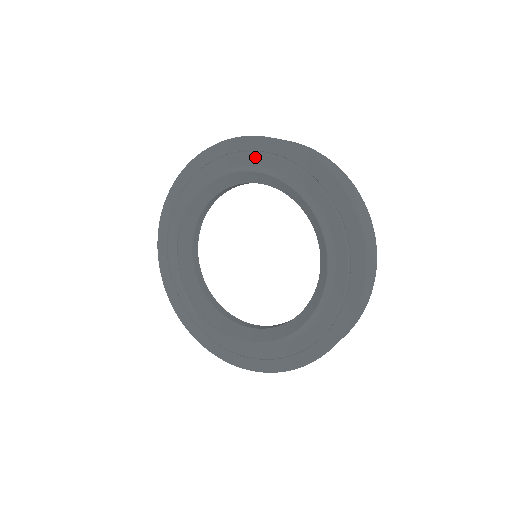
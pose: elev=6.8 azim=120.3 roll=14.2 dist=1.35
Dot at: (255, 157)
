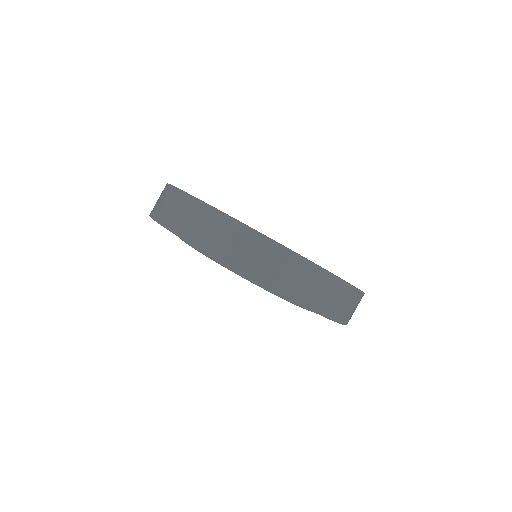
Dot at: occluded
